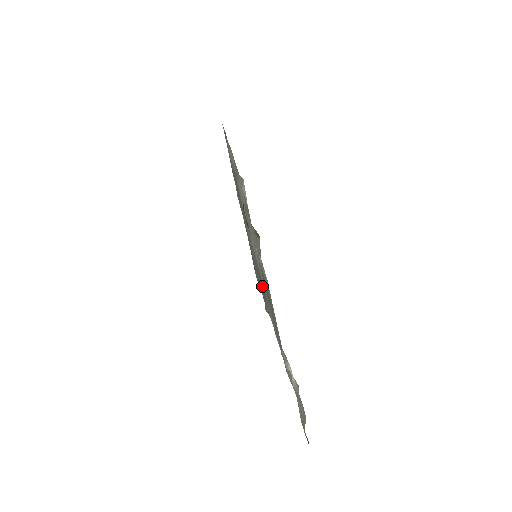
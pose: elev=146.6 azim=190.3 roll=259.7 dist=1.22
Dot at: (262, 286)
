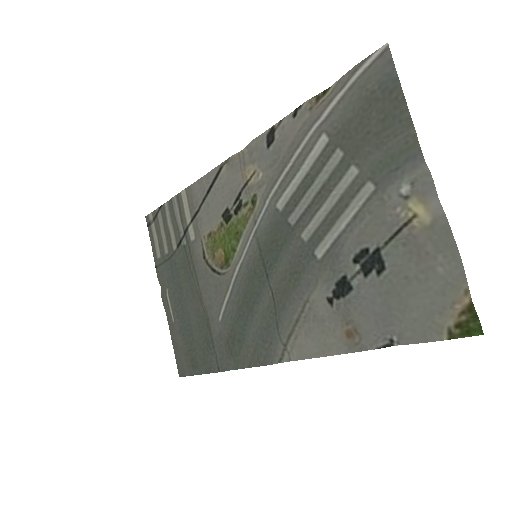
Dot at: (261, 316)
